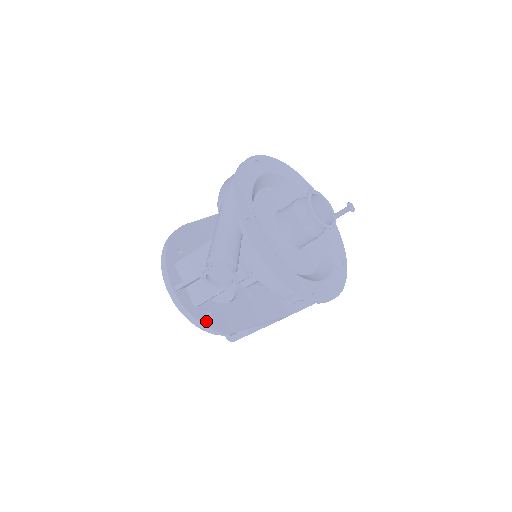
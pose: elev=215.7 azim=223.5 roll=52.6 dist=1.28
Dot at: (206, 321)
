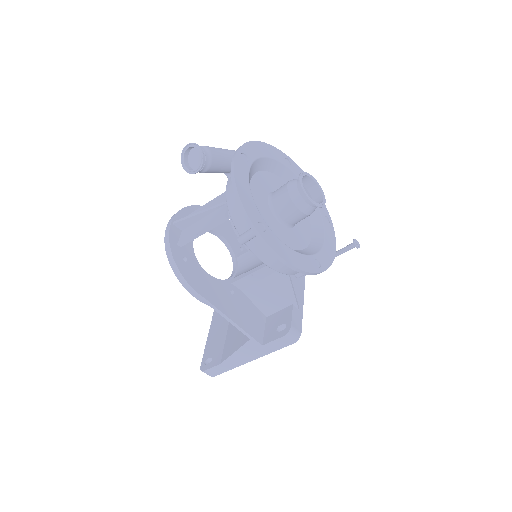
Dot at: (178, 259)
